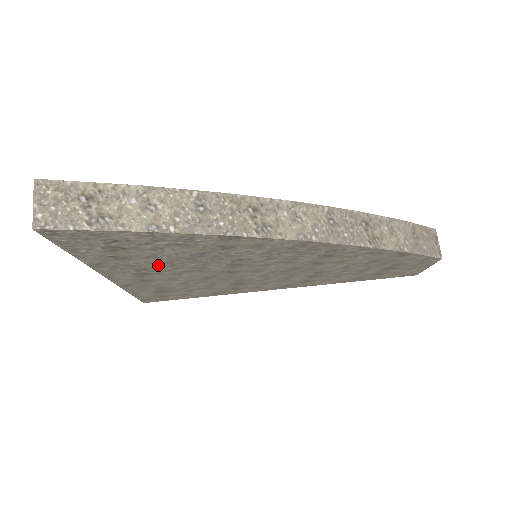
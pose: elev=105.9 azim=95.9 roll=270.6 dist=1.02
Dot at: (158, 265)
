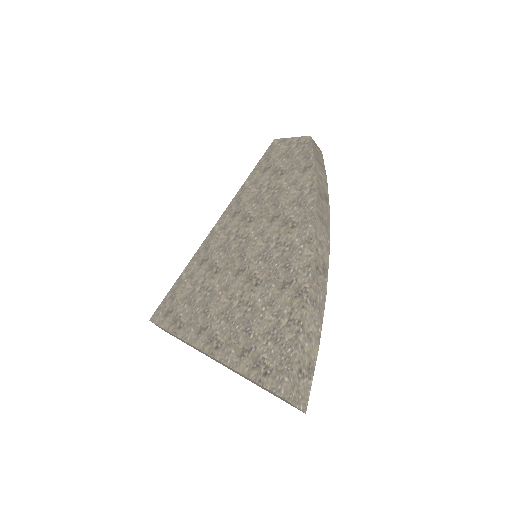
Dot at: occluded
